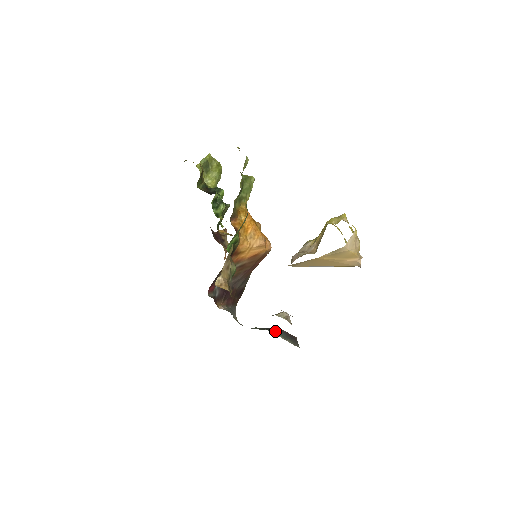
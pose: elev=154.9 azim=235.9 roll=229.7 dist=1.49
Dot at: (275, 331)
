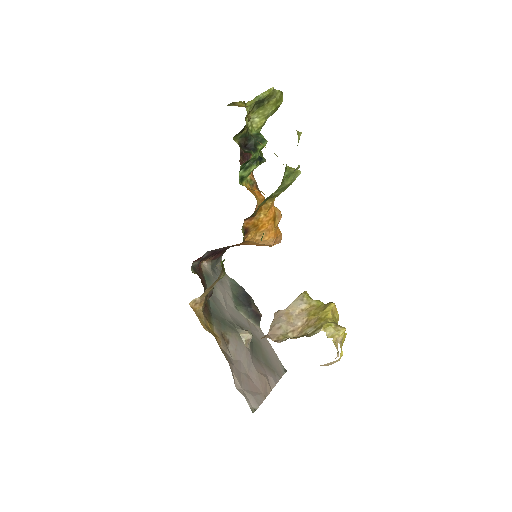
Dot at: (244, 309)
